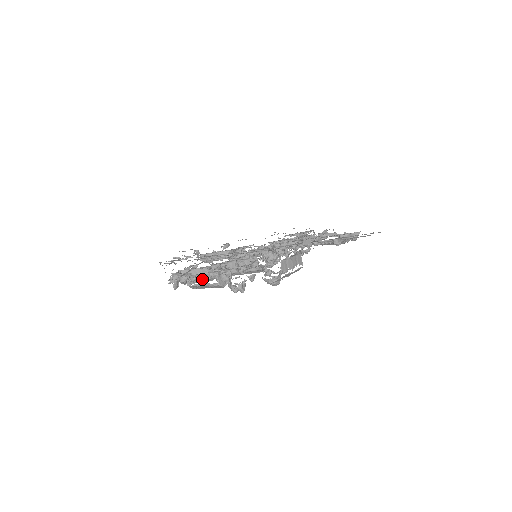
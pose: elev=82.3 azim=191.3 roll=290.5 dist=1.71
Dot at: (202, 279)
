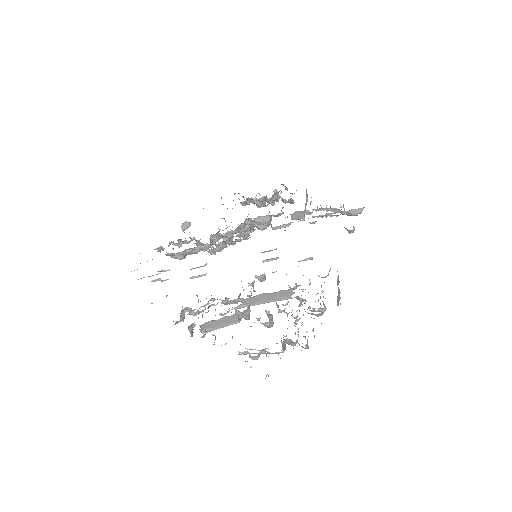
Dot at: (260, 350)
